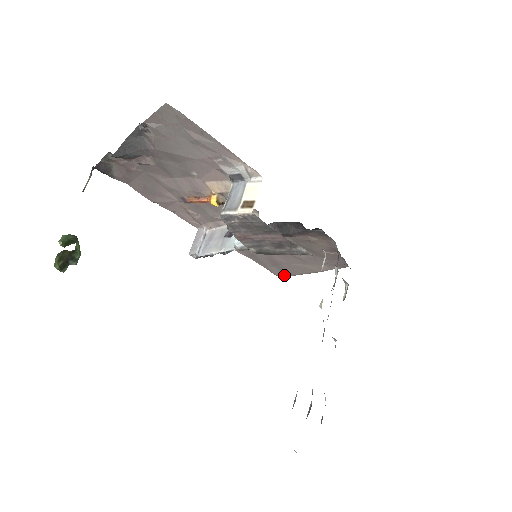
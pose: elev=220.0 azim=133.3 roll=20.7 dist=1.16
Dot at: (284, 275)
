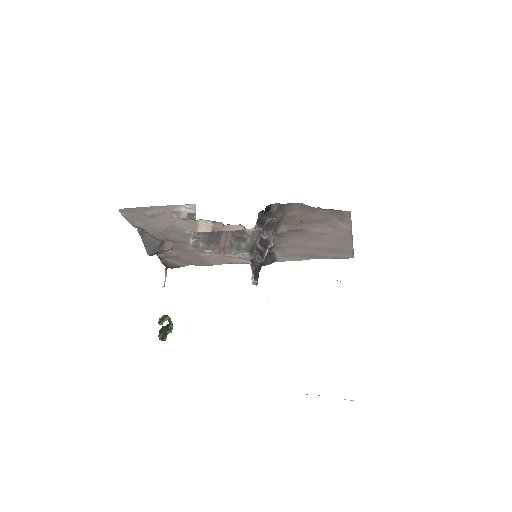
Dot at: (349, 254)
